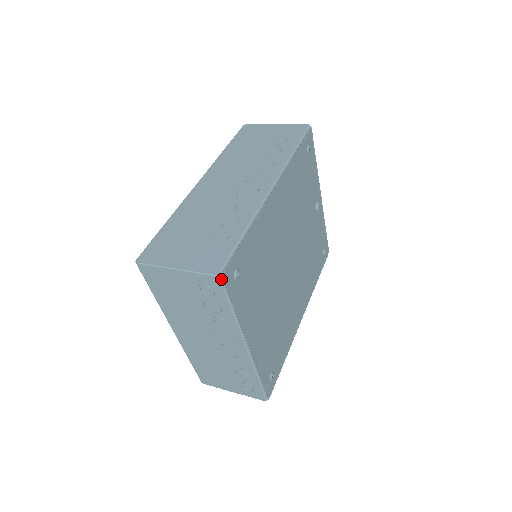
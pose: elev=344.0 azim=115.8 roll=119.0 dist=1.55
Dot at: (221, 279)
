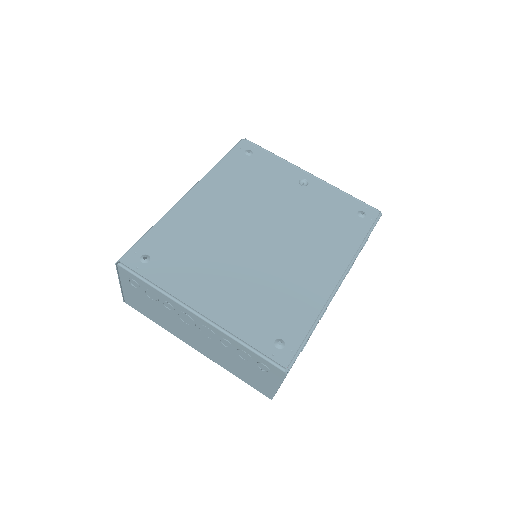
Dot at: (120, 265)
